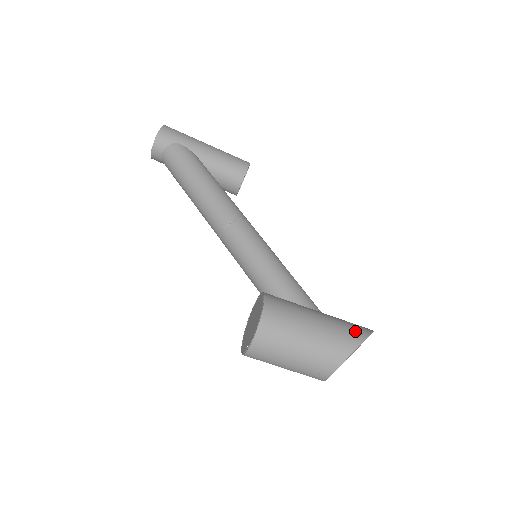
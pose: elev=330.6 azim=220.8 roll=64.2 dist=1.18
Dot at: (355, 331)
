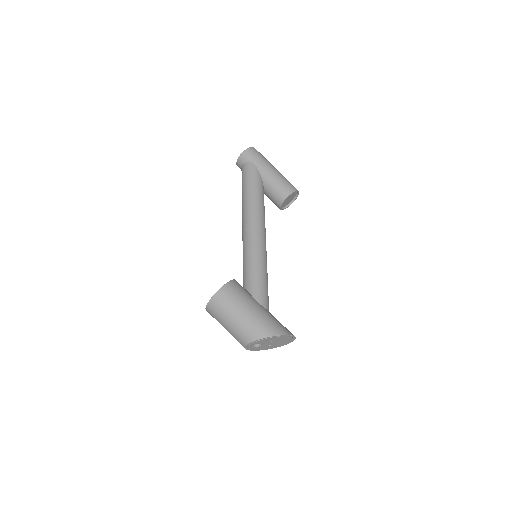
Dot at: (272, 328)
